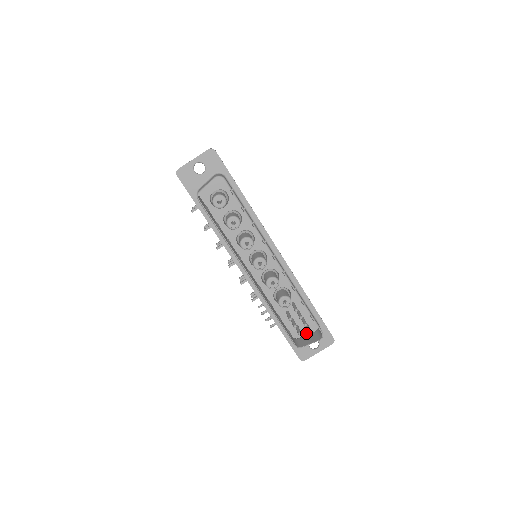
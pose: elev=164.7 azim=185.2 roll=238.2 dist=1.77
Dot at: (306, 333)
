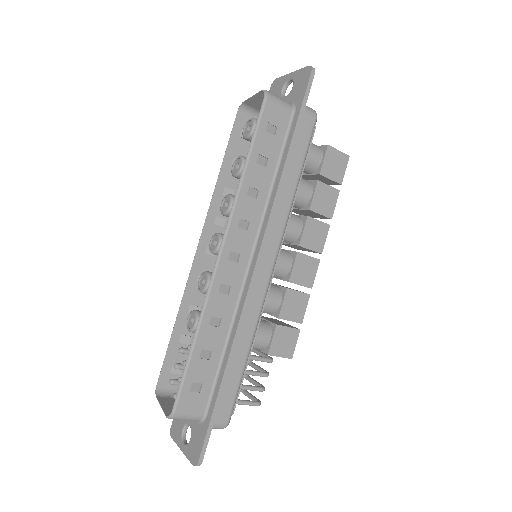
Dot at: occluded
